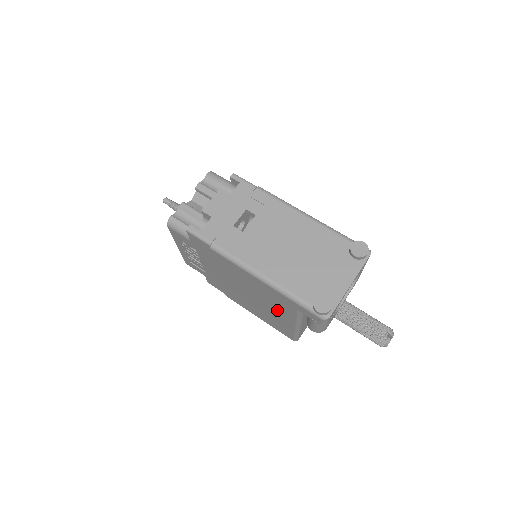
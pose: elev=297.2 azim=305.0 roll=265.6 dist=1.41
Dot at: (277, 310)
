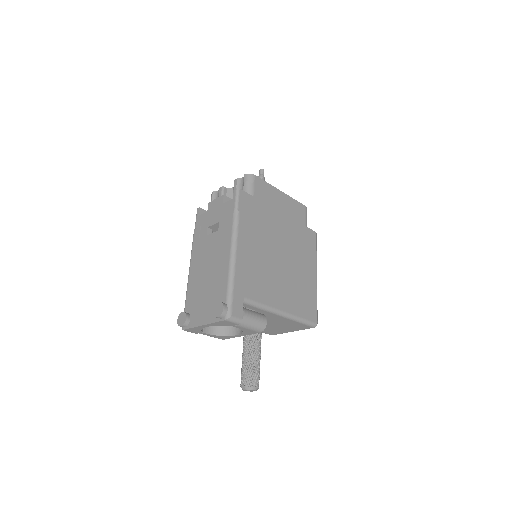
Dot at: occluded
